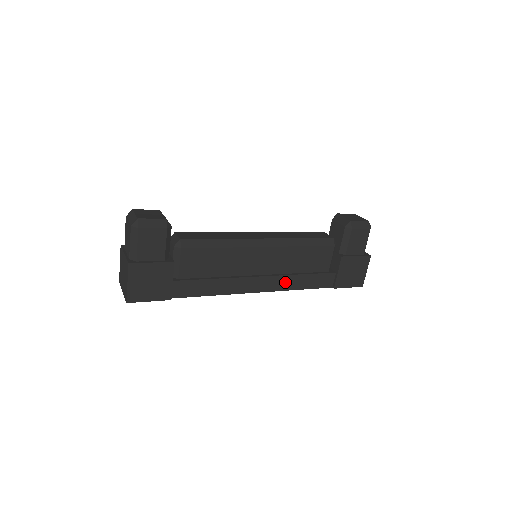
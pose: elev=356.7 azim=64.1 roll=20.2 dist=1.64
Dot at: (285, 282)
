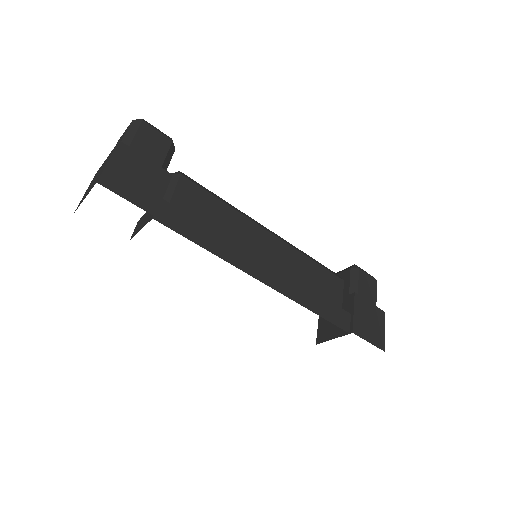
Dot at: (294, 289)
